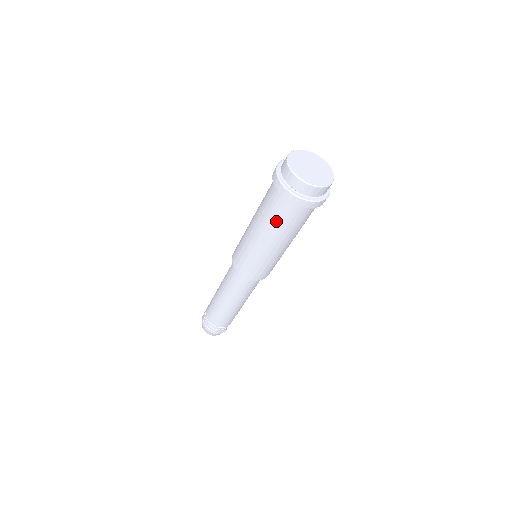
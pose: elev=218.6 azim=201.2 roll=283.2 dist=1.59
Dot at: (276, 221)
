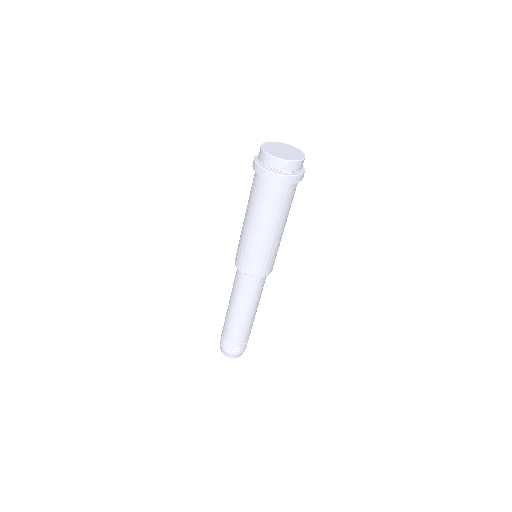
Dot at: (272, 208)
